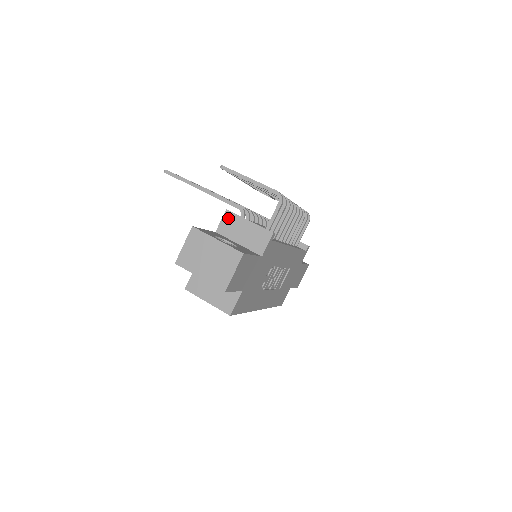
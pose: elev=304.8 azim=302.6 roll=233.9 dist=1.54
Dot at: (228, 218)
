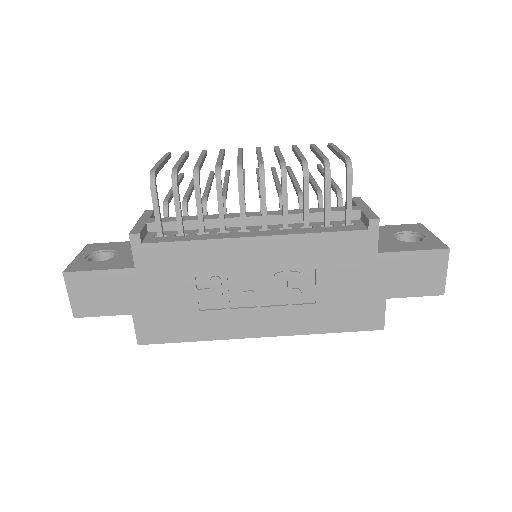
Dot at: occluded
